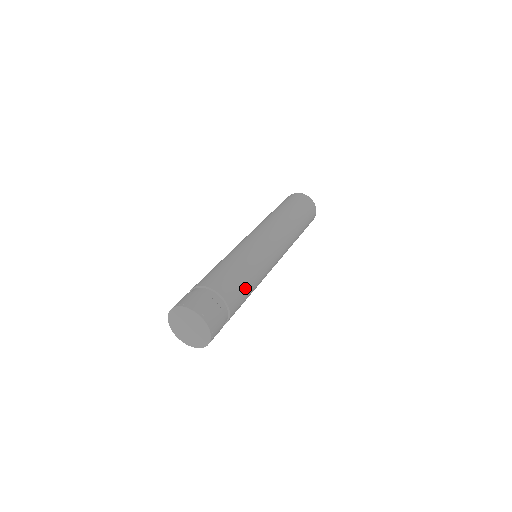
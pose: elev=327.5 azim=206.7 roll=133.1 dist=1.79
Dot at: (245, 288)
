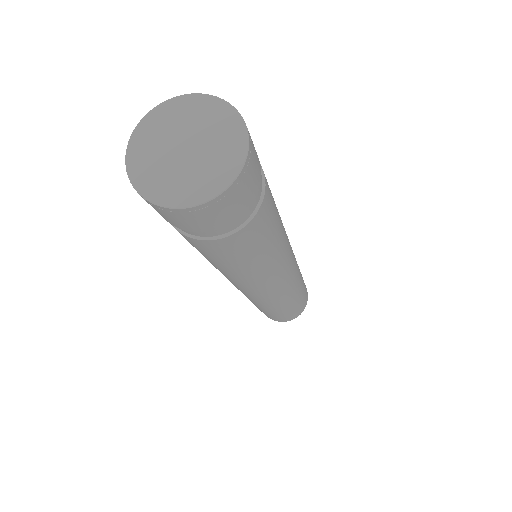
Dot at: (275, 206)
